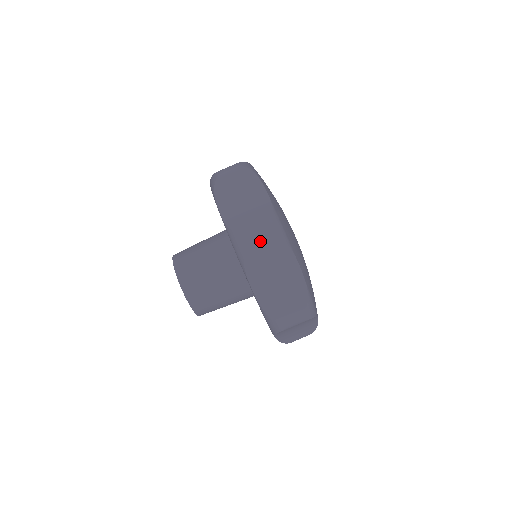
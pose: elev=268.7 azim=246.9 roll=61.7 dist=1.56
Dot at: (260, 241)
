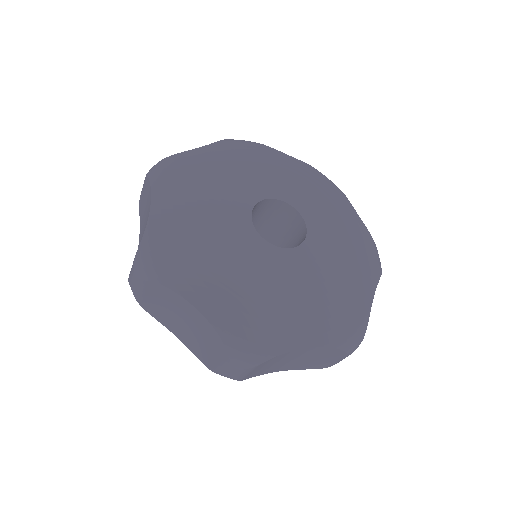
Dot at: (242, 375)
